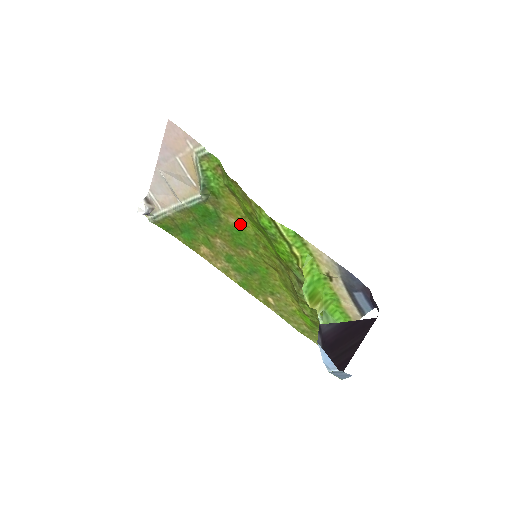
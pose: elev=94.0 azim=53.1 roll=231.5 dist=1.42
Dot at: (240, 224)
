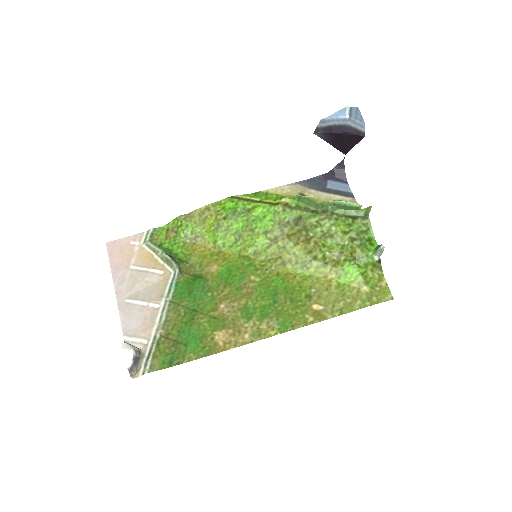
Dot at: (222, 263)
